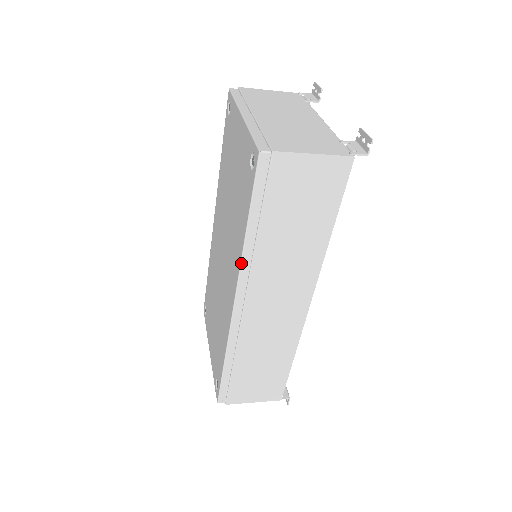
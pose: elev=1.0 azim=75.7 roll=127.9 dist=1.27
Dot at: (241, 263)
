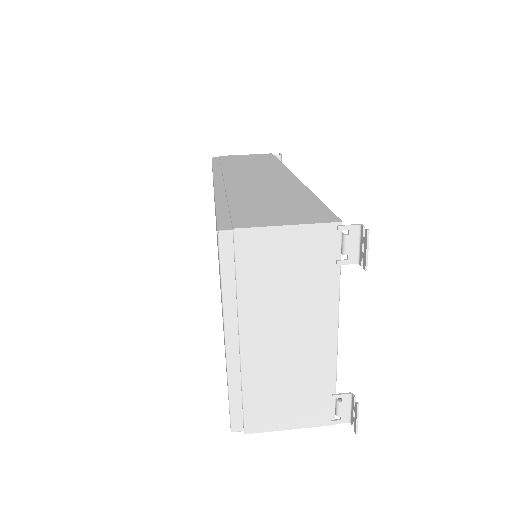
Dot at: occluded
